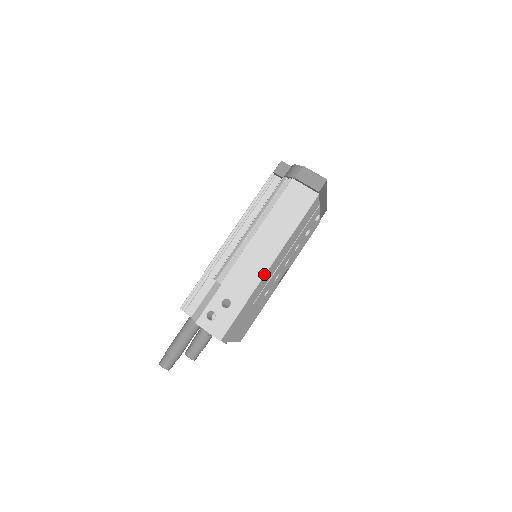
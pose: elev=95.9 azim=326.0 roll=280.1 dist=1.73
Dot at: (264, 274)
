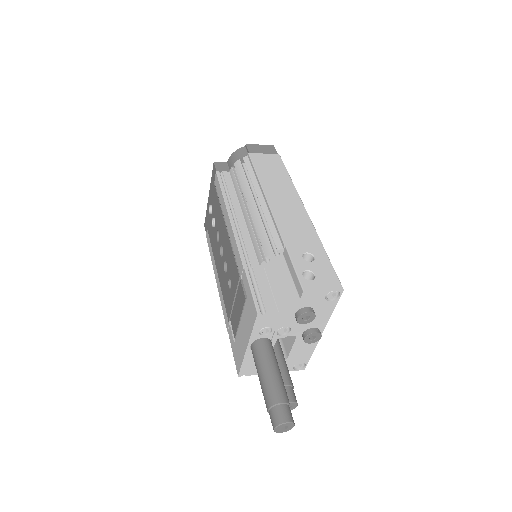
Dot at: (309, 218)
